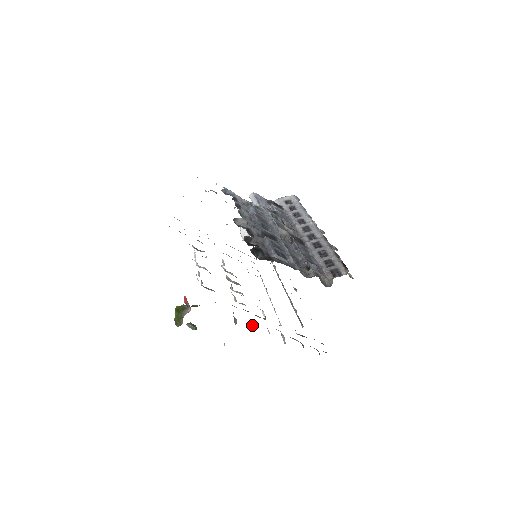
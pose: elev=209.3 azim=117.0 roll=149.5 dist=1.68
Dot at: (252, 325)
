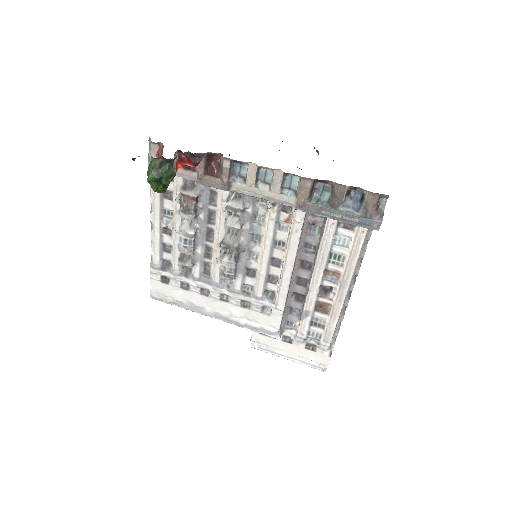
Dot at: (247, 171)
